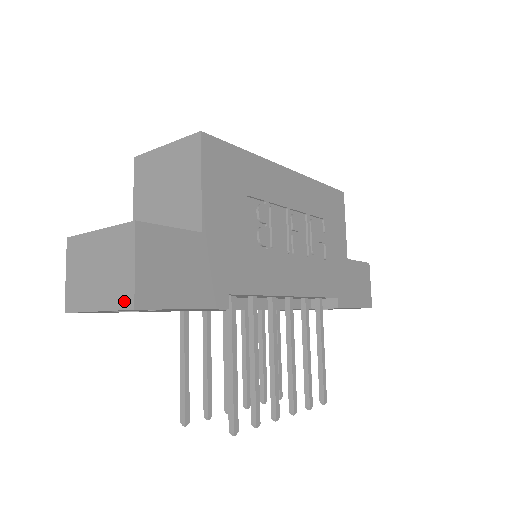
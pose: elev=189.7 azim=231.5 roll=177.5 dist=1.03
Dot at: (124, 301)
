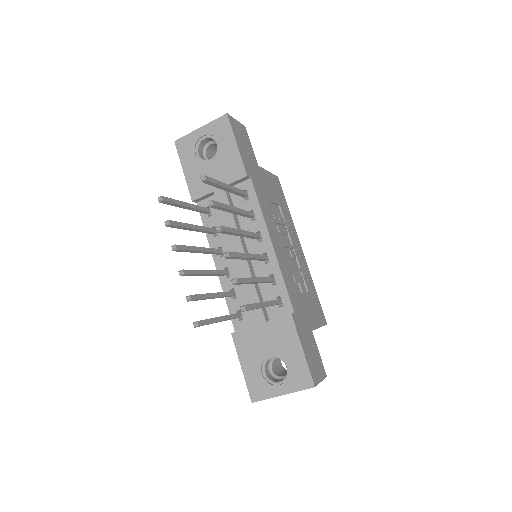
Dot at: (222, 118)
